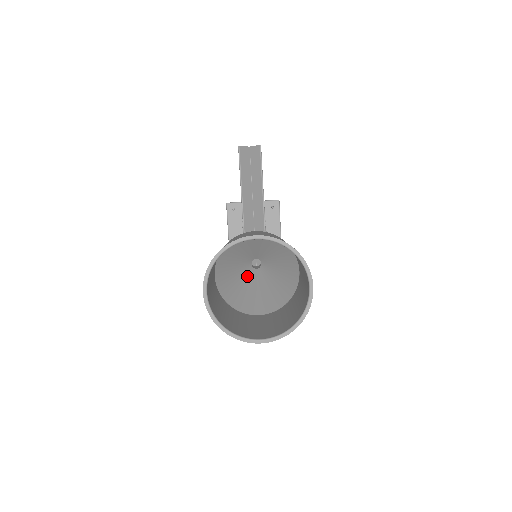
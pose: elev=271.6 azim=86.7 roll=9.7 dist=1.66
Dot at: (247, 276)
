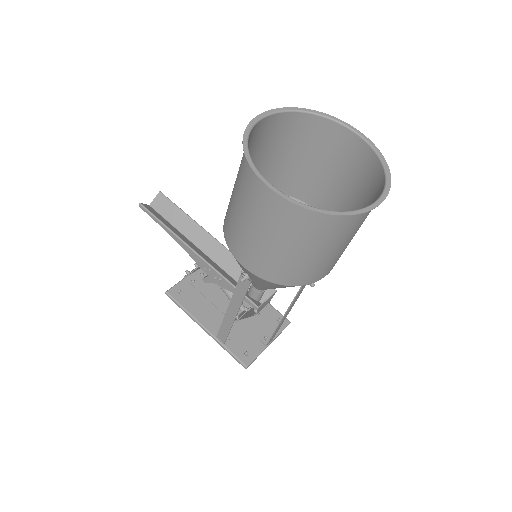
Dot at: occluded
